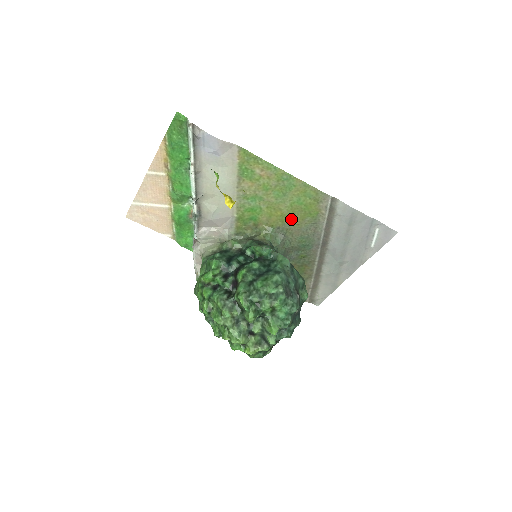
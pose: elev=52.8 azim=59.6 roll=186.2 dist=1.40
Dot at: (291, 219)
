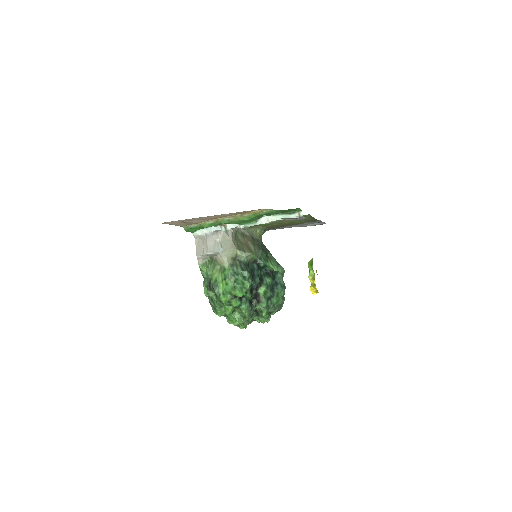
Dot at: occluded
